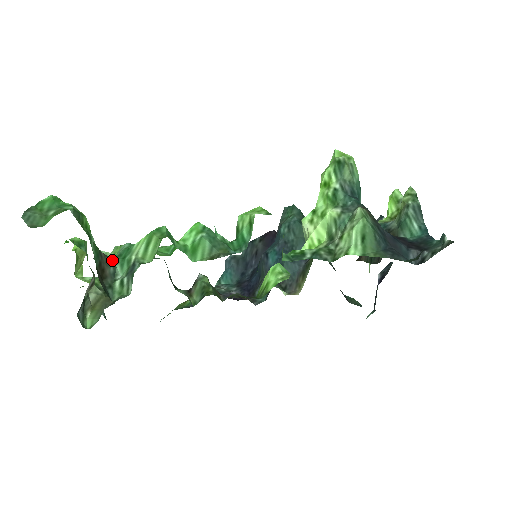
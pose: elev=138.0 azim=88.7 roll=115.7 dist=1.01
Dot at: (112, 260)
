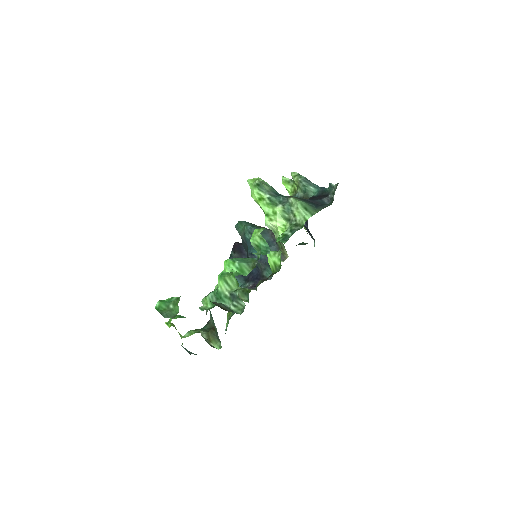
Dot at: (217, 303)
